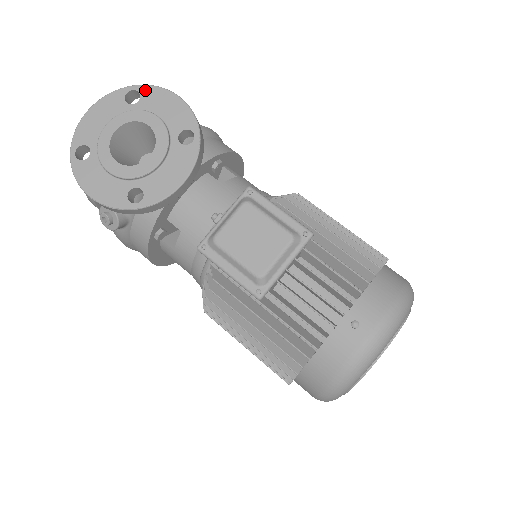
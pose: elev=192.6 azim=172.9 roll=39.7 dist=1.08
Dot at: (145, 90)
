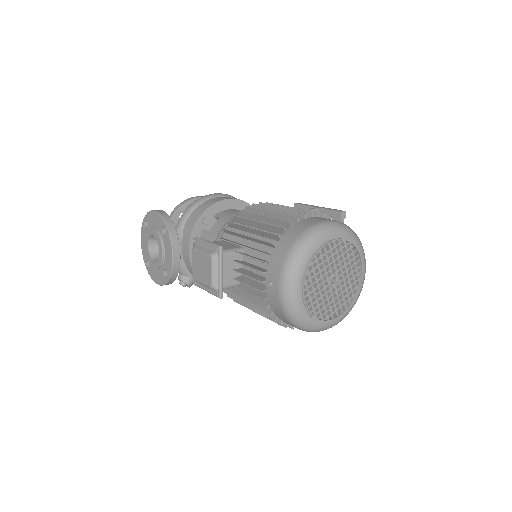
Dot at: (147, 217)
